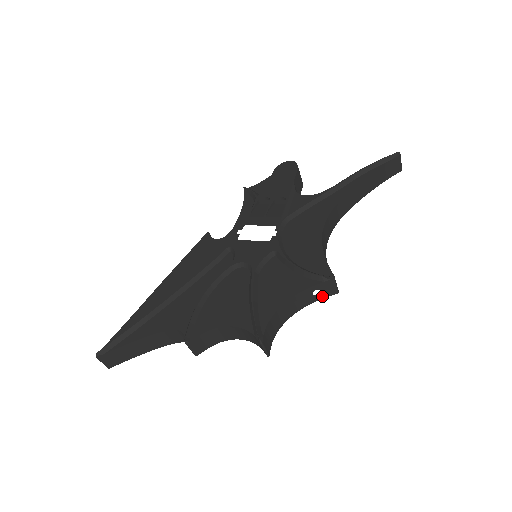
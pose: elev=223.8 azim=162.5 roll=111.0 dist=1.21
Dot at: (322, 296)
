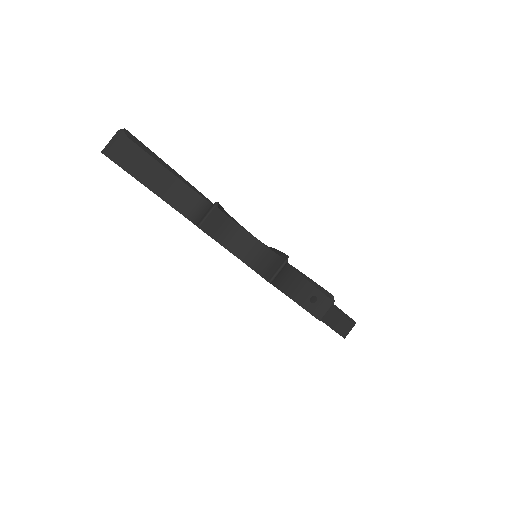
Dot at: (310, 309)
